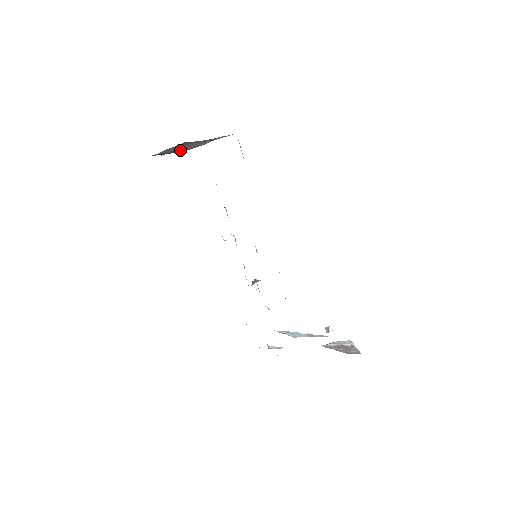
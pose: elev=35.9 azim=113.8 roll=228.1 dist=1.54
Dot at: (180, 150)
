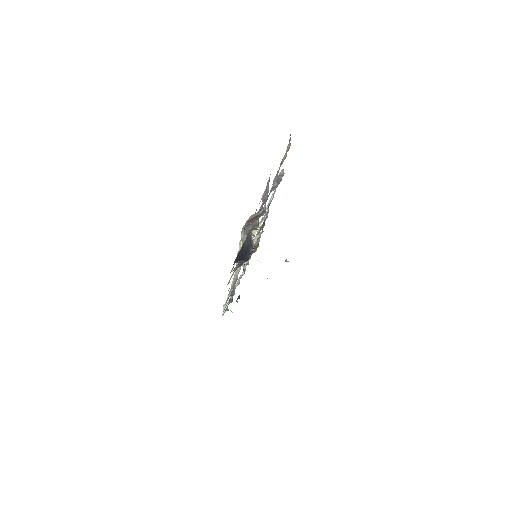
Dot at: occluded
